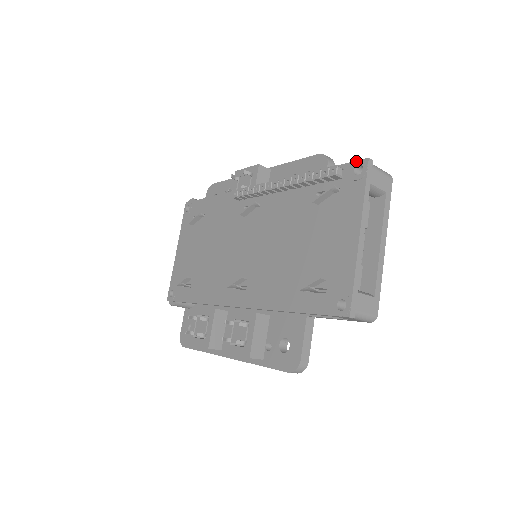
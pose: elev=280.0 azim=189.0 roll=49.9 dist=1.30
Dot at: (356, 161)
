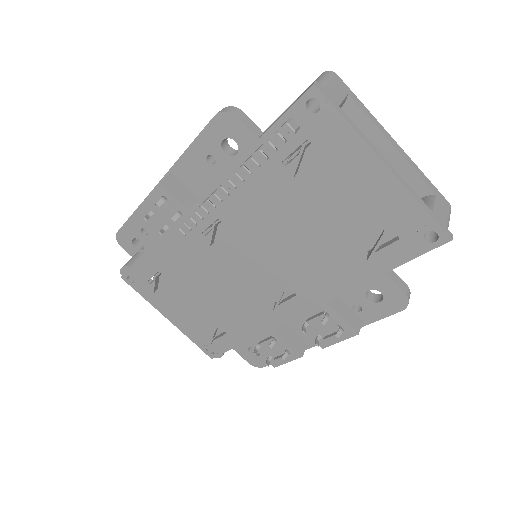
Dot at: (300, 99)
